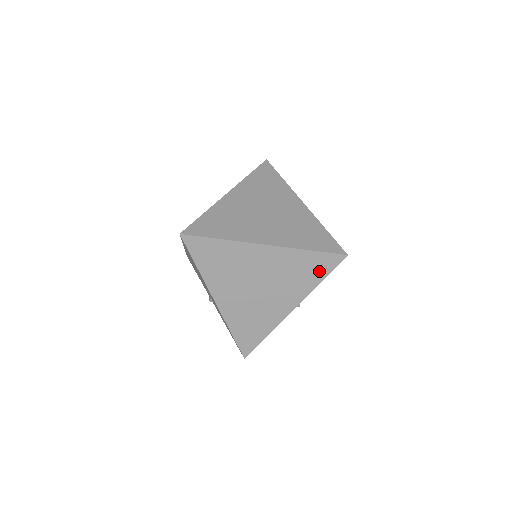
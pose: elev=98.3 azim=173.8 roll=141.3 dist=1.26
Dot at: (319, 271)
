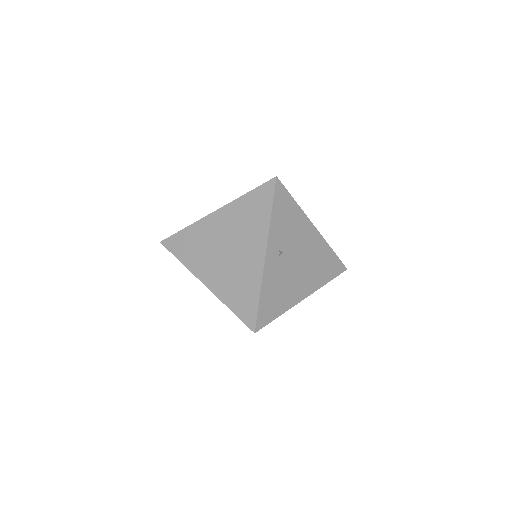
Dot at: occluded
